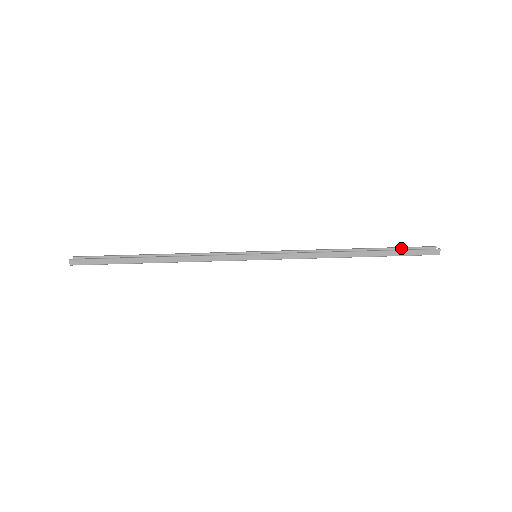
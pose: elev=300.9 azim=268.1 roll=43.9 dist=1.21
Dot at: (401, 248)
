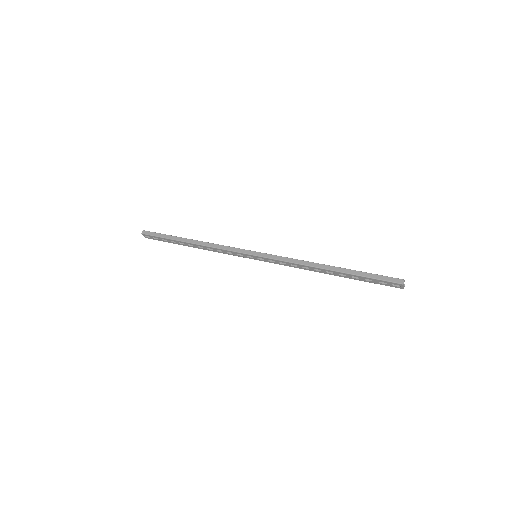
Dot at: occluded
